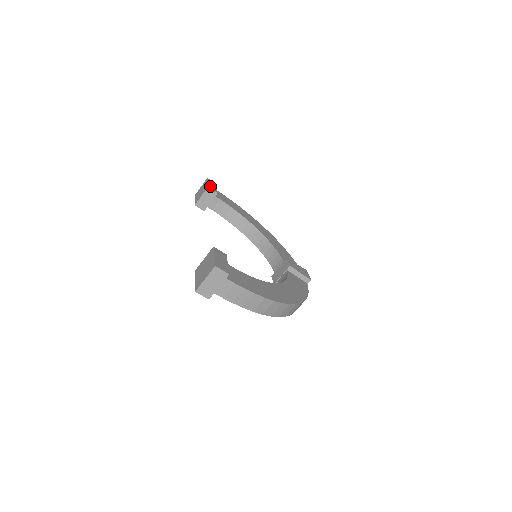
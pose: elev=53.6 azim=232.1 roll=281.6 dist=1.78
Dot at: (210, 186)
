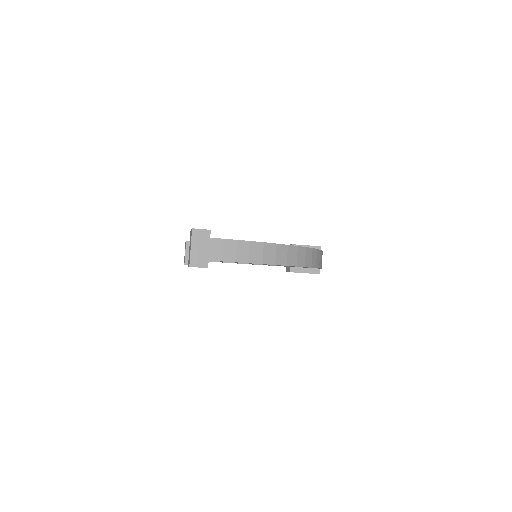
Dot at: occluded
